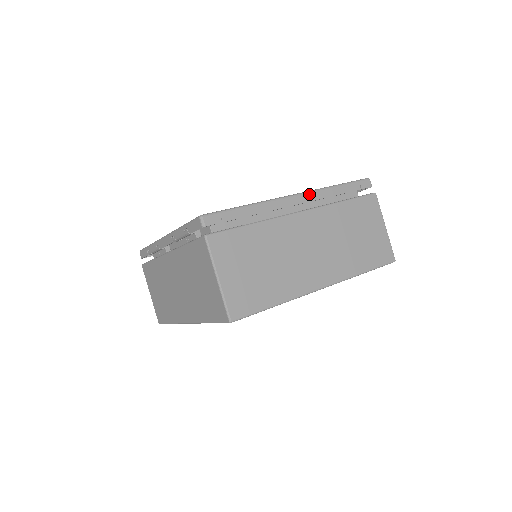
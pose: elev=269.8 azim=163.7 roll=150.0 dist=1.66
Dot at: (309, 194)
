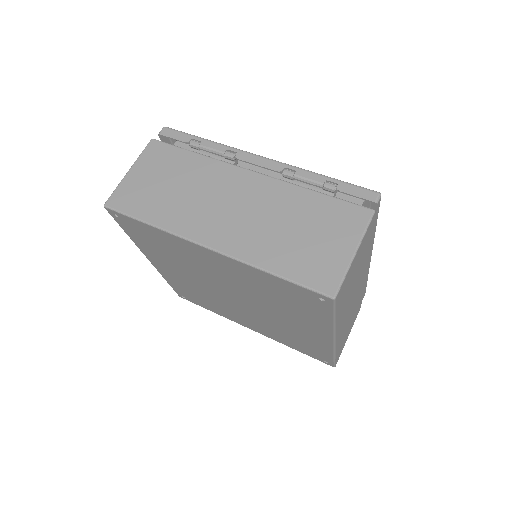
Dot at: occluded
